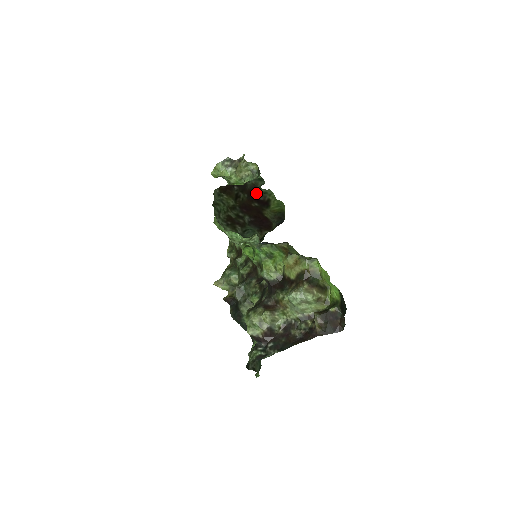
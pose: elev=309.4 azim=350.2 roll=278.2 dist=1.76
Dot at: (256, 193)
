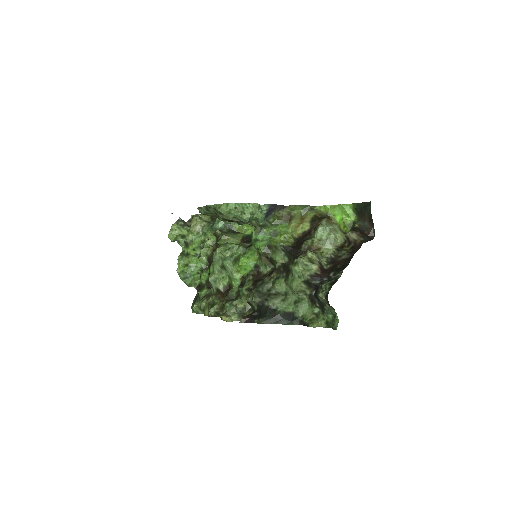
Dot at: occluded
